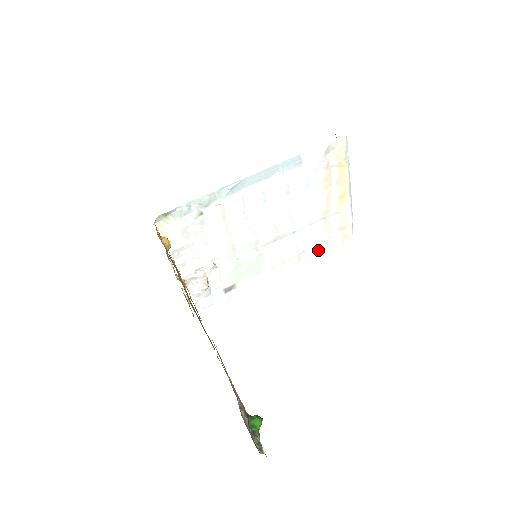
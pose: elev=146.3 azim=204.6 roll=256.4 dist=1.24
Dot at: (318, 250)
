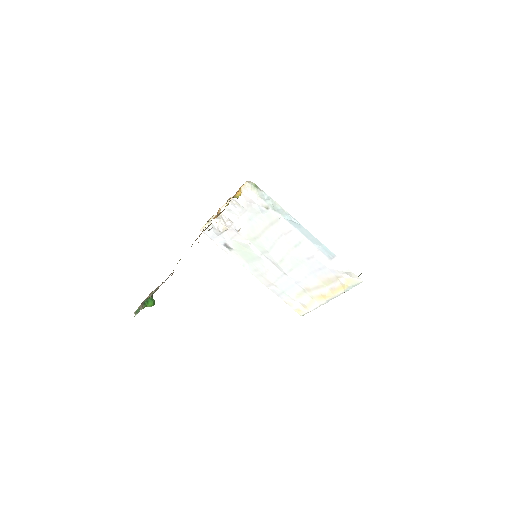
Dot at: (281, 296)
